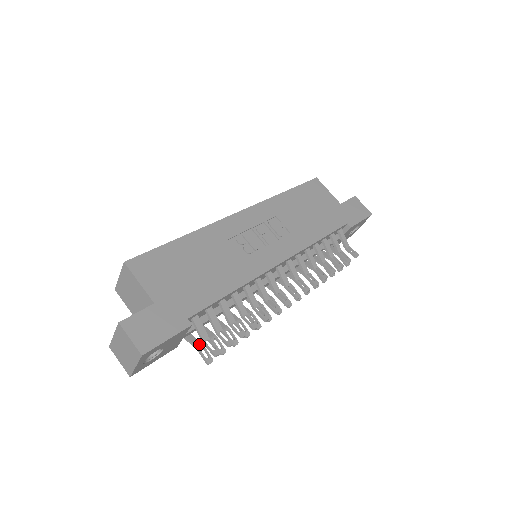
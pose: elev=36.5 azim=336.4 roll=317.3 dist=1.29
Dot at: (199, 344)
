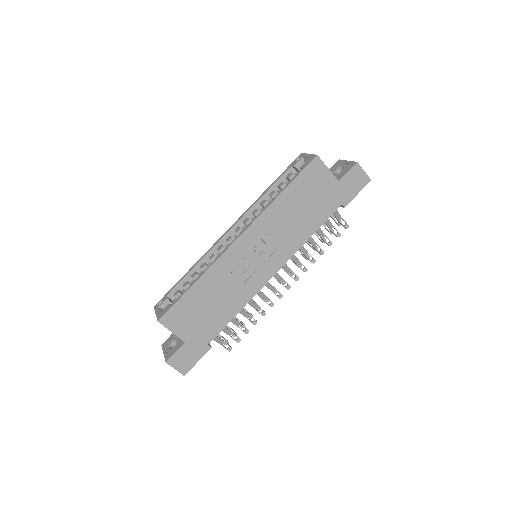
Dot at: (218, 336)
